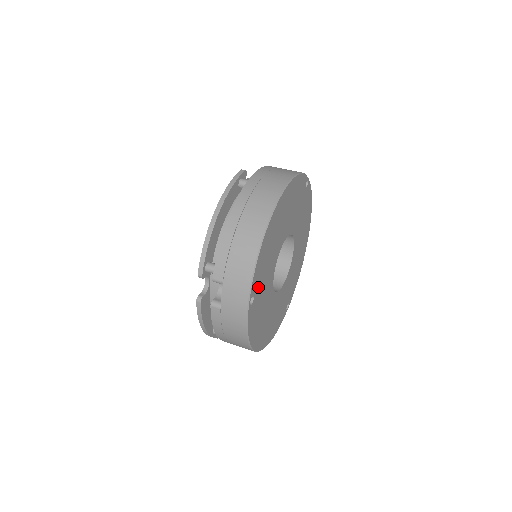
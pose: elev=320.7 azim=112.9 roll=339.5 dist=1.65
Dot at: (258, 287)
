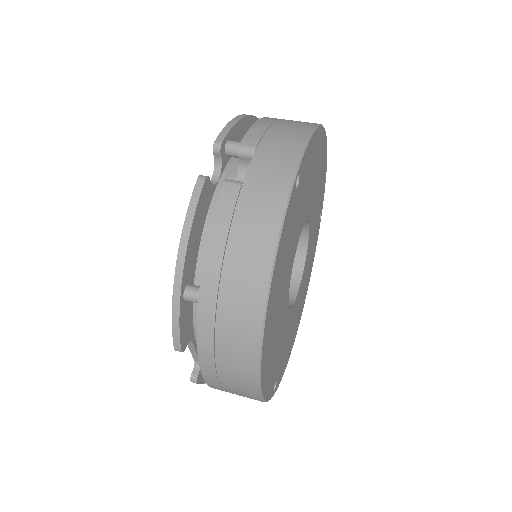
Dot at: (300, 187)
